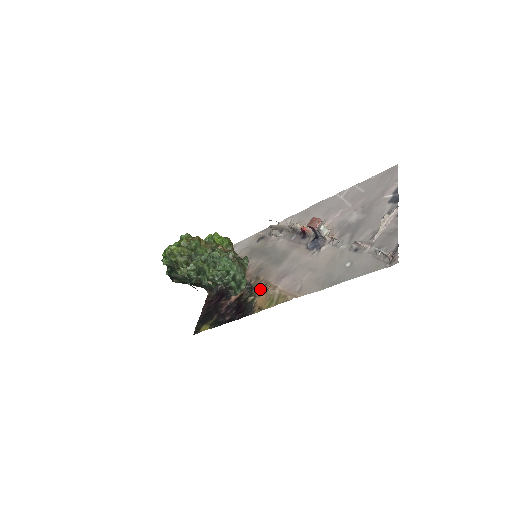
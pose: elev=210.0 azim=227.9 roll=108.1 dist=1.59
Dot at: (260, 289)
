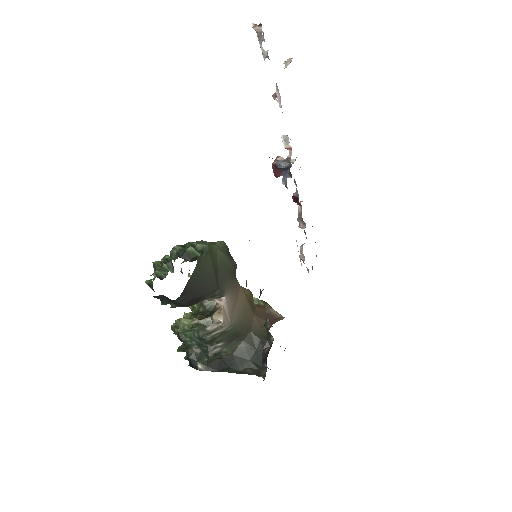
Dot at: occluded
